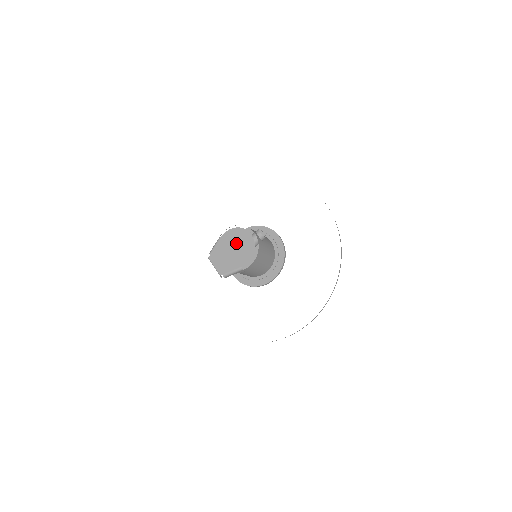
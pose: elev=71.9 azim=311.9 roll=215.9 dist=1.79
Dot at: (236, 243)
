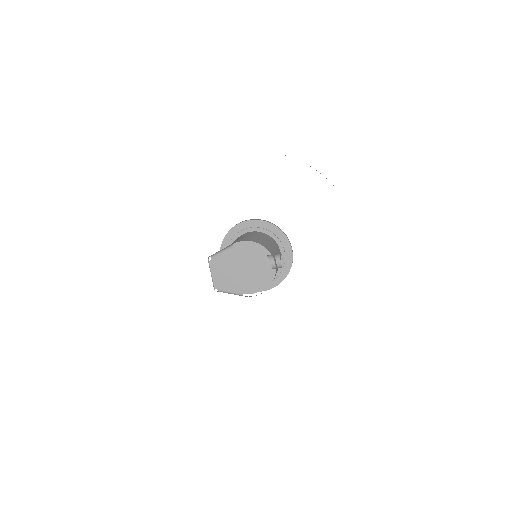
Dot at: (249, 265)
